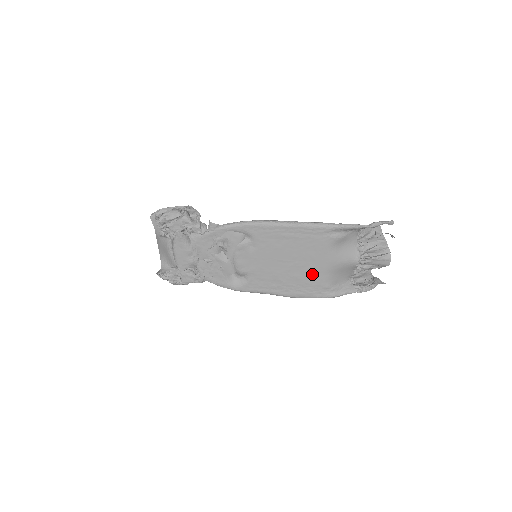
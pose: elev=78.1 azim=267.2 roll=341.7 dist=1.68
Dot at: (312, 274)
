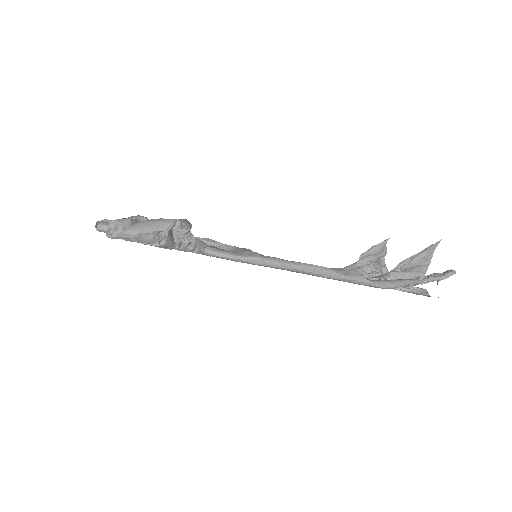
Dot at: occluded
